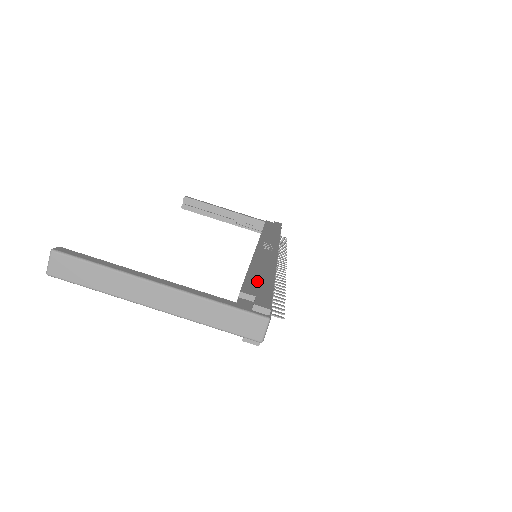
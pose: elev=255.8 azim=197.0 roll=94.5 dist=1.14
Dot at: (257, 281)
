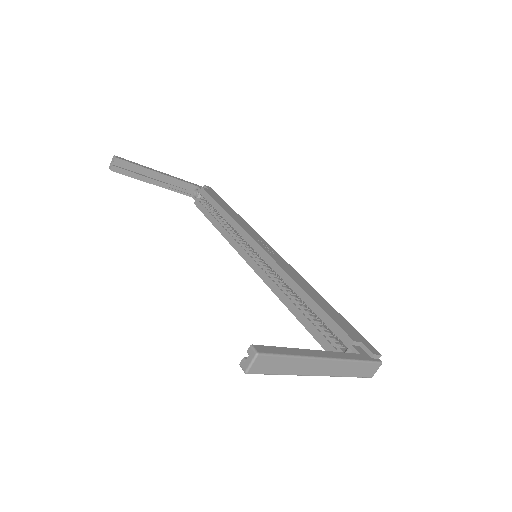
Dot at: (336, 317)
